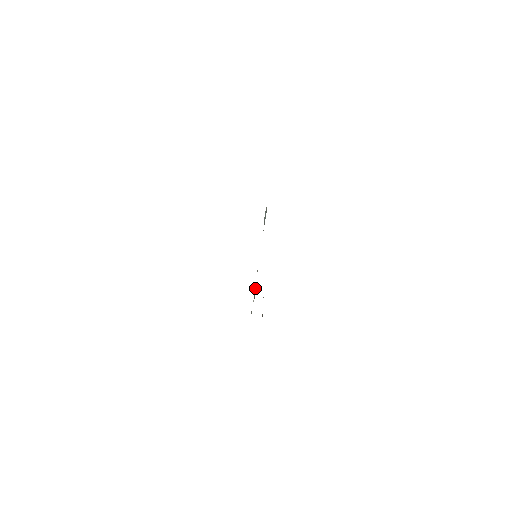
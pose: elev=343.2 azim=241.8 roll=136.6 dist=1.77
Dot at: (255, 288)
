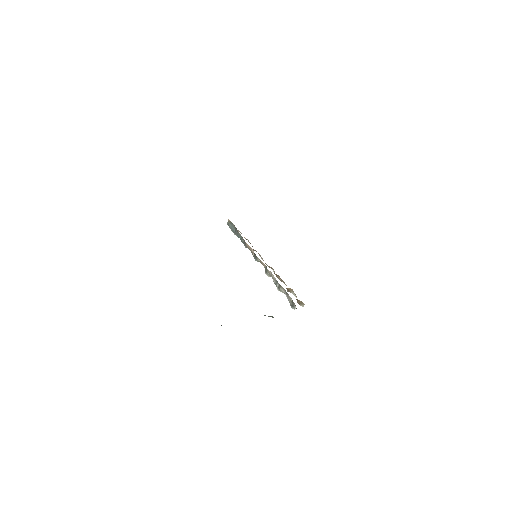
Dot at: (277, 283)
